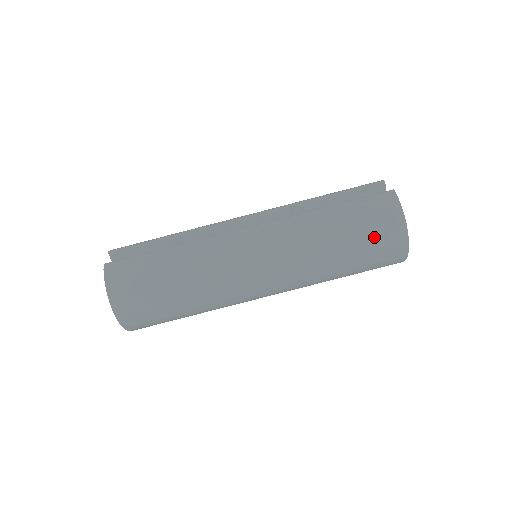
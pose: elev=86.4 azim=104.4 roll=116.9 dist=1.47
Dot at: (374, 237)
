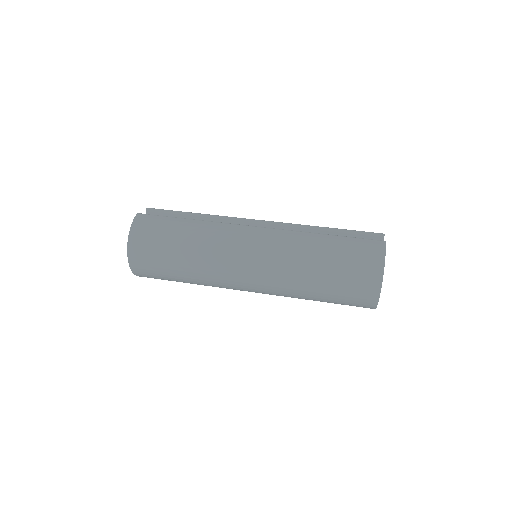
Dot at: (352, 272)
